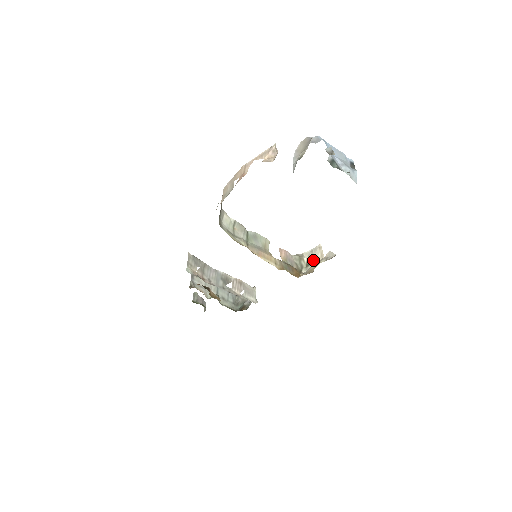
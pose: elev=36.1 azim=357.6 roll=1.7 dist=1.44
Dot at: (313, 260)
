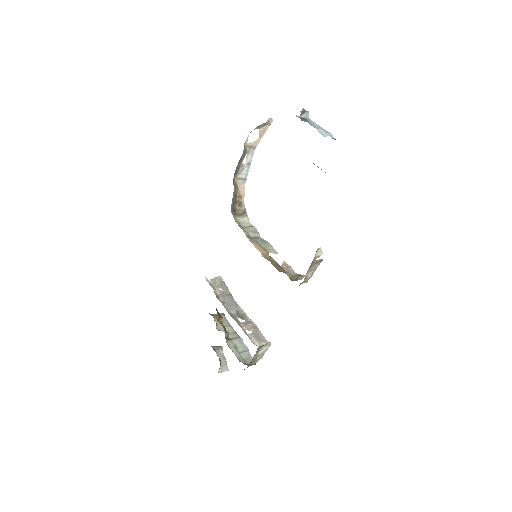
Dot at: (308, 269)
